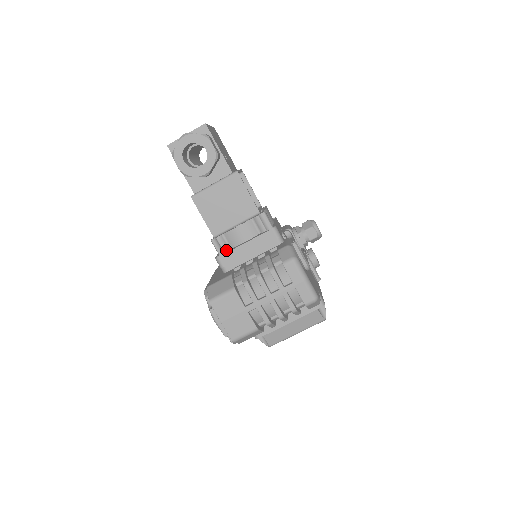
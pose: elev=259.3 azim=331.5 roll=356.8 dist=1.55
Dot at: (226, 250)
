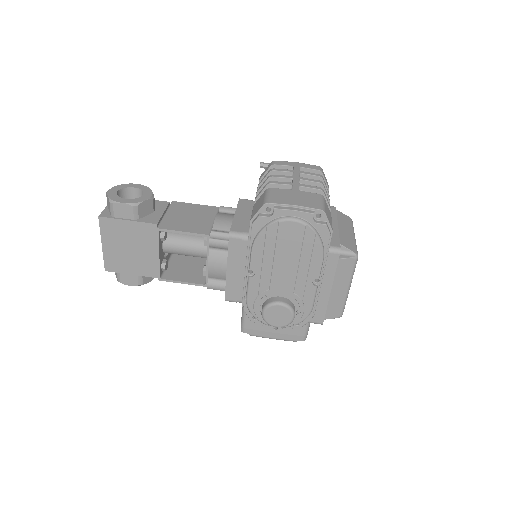
Dot at: occluded
